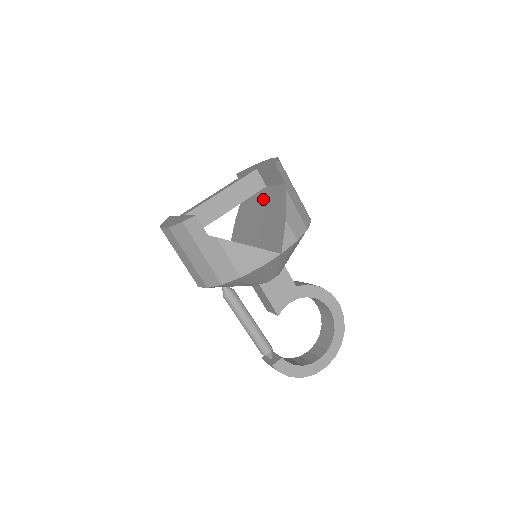
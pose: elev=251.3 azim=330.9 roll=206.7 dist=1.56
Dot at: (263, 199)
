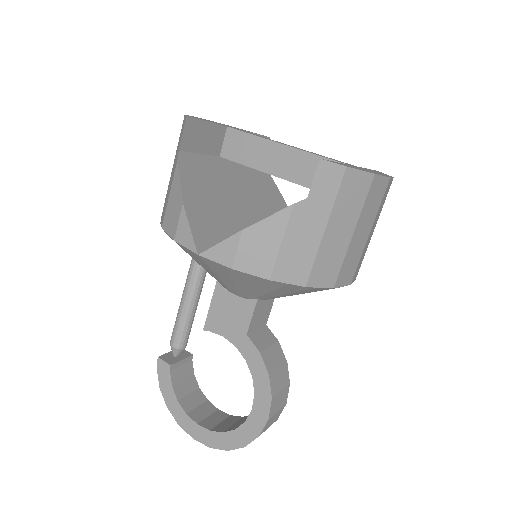
Dot at: occluded
